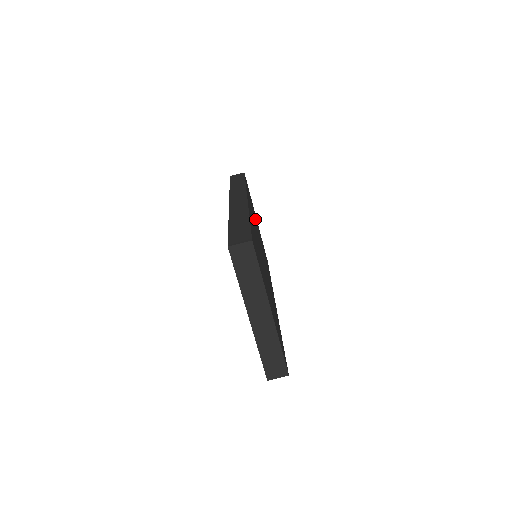
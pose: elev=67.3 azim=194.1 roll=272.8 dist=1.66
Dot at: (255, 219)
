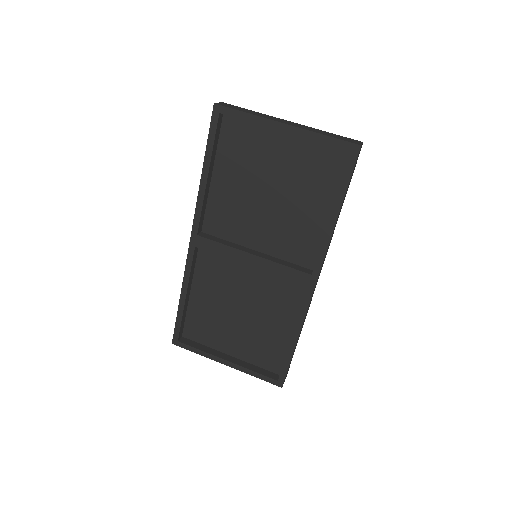
Dot at: occluded
